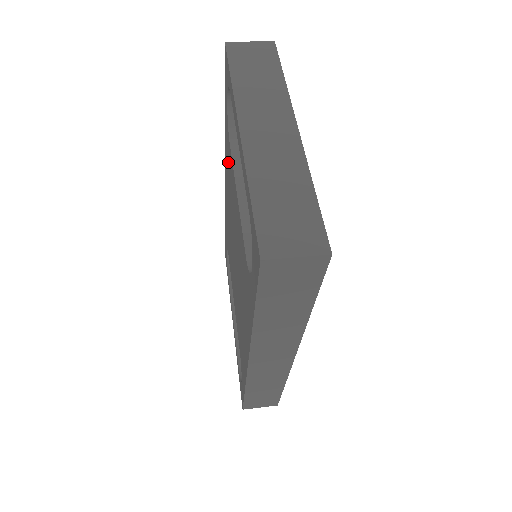
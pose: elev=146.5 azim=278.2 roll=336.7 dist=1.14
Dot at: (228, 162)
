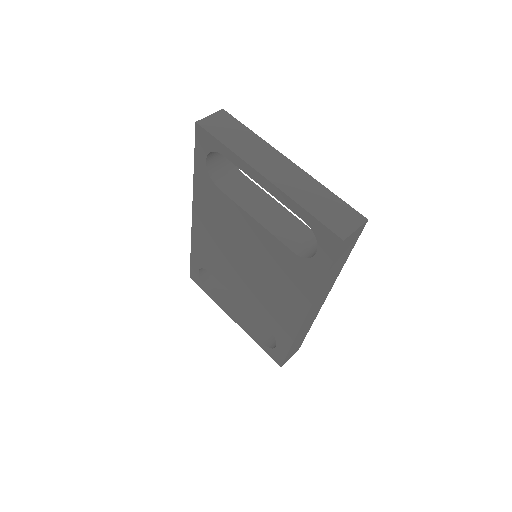
Dot at: (211, 202)
